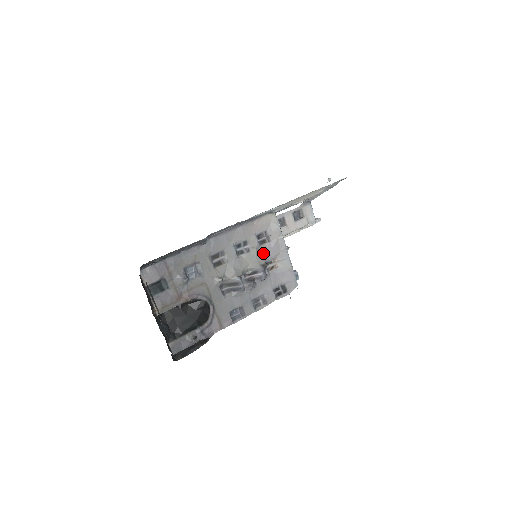
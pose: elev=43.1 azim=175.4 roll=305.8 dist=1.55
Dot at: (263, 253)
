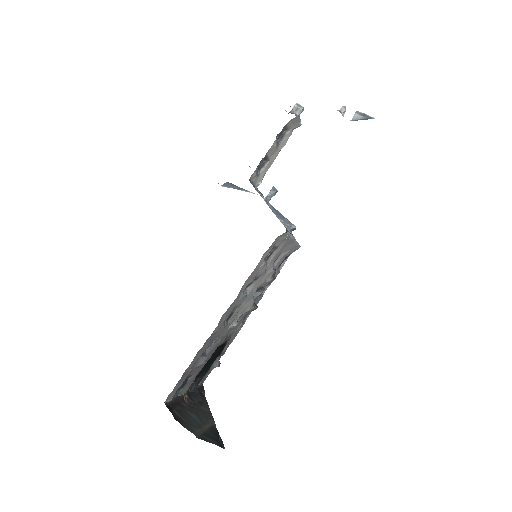
Dot at: (270, 263)
